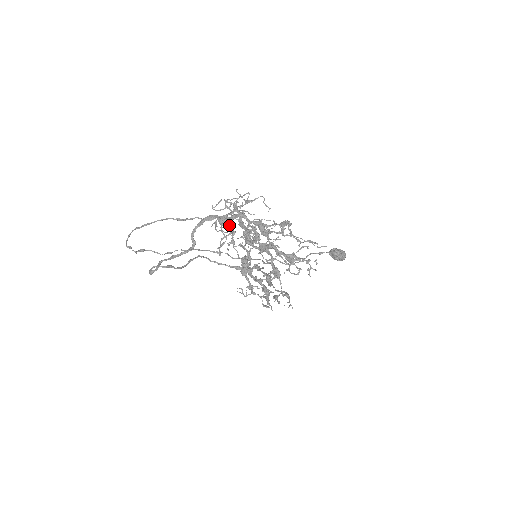
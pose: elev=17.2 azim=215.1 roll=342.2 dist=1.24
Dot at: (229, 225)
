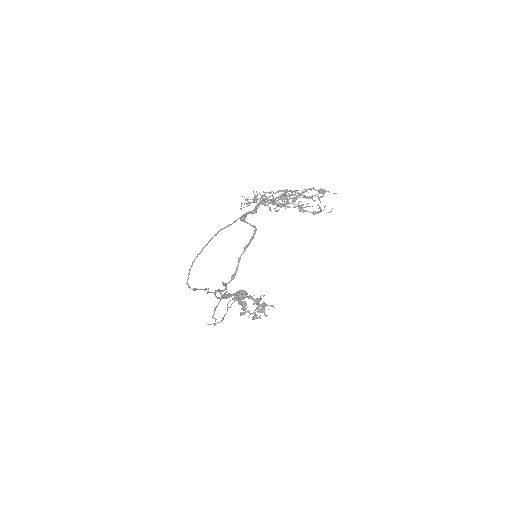
Dot at: (267, 202)
